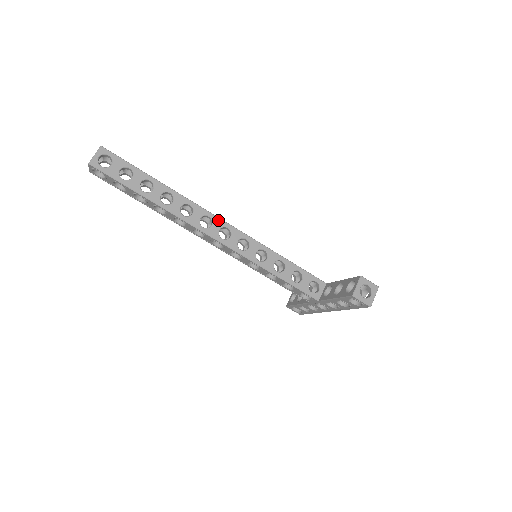
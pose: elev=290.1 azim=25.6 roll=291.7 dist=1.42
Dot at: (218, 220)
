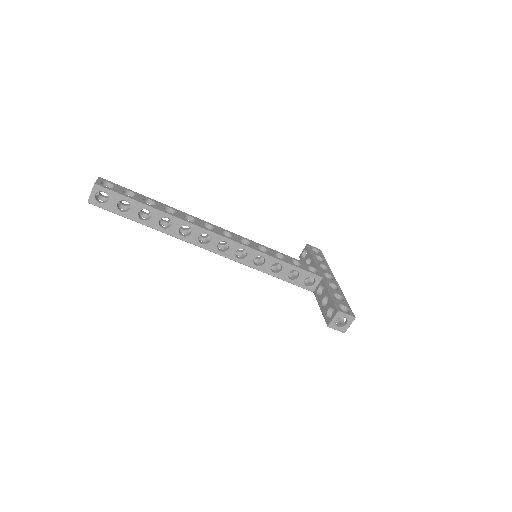
Dot at: (216, 236)
